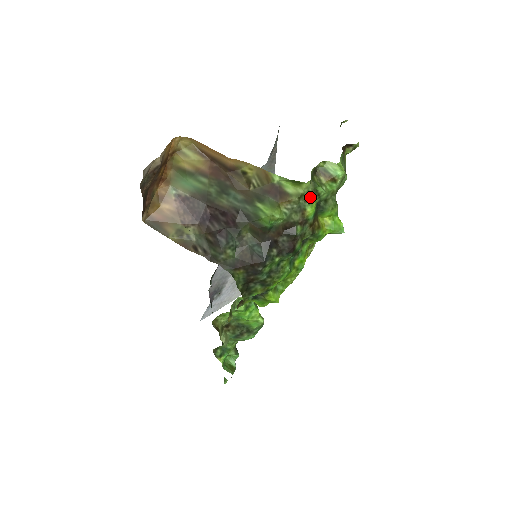
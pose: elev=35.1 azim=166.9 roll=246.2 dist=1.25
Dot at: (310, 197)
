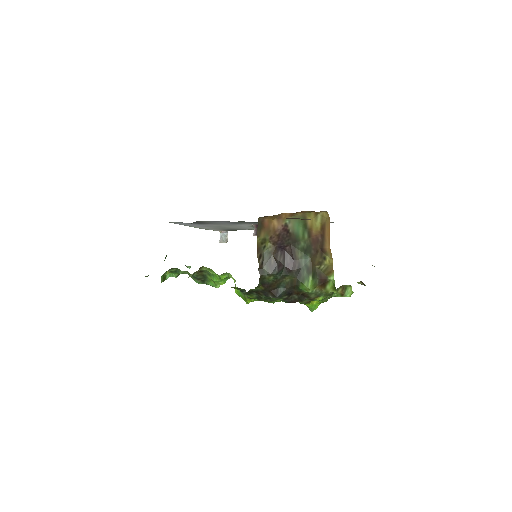
Dot at: (328, 294)
